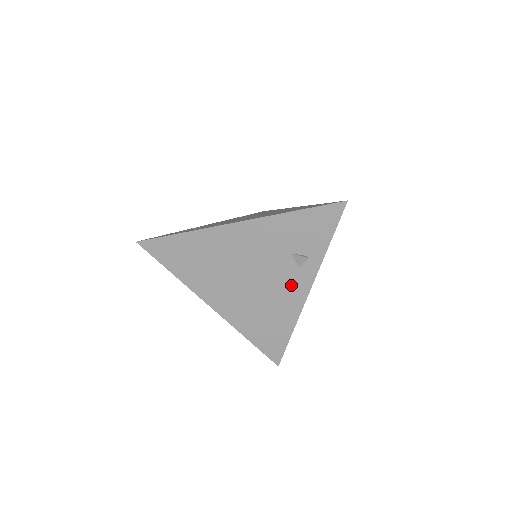
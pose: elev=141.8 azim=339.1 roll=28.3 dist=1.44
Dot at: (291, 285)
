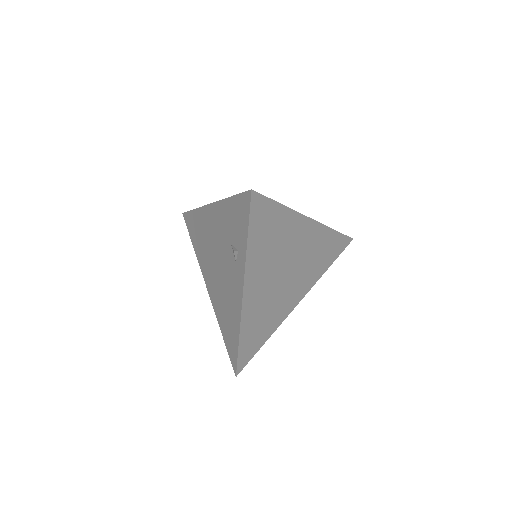
Dot at: (234, 281)
